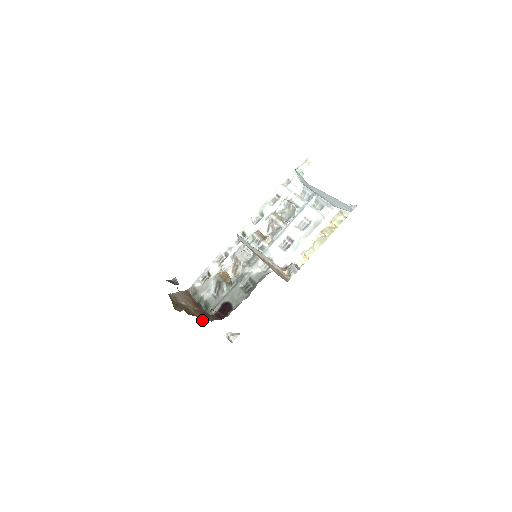
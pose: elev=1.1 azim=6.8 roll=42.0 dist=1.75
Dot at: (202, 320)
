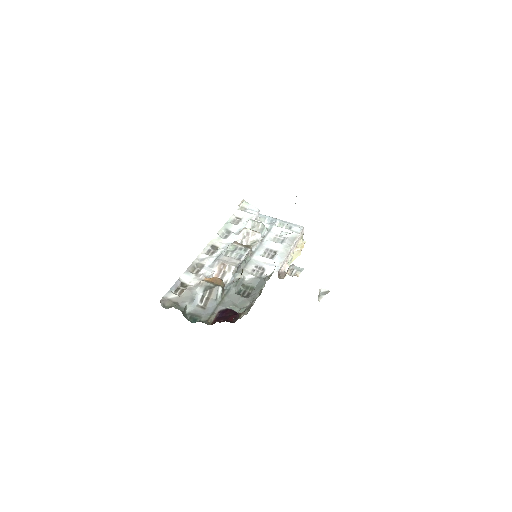
Dot at: occluded
